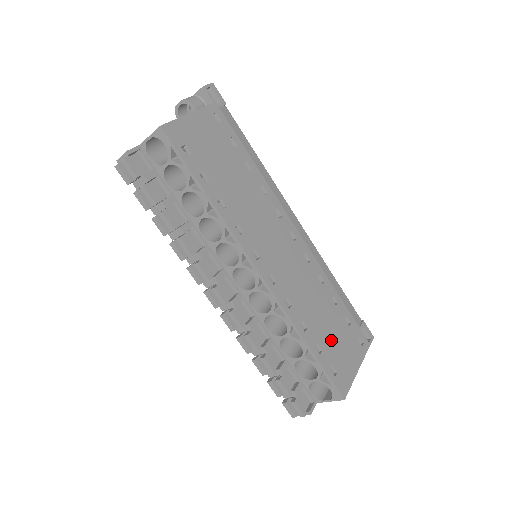
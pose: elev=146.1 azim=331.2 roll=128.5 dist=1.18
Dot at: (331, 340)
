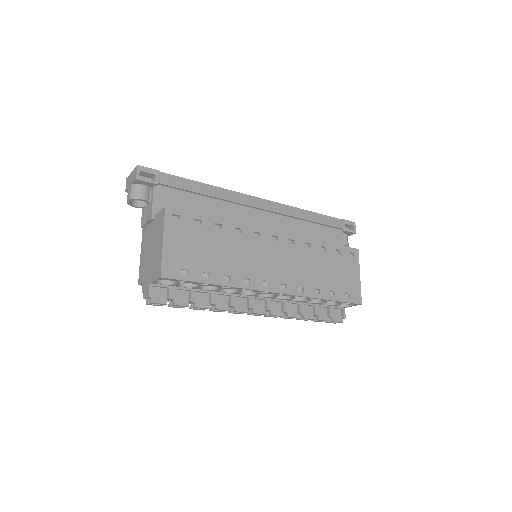
Dot at: (336, 278)
